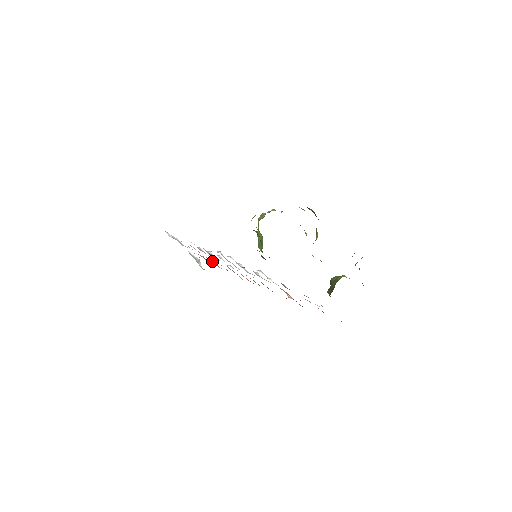
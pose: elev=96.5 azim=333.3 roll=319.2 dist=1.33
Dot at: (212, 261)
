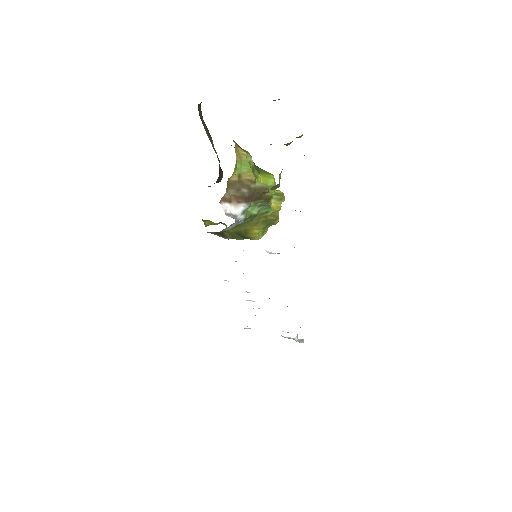
Dot at: occluded
